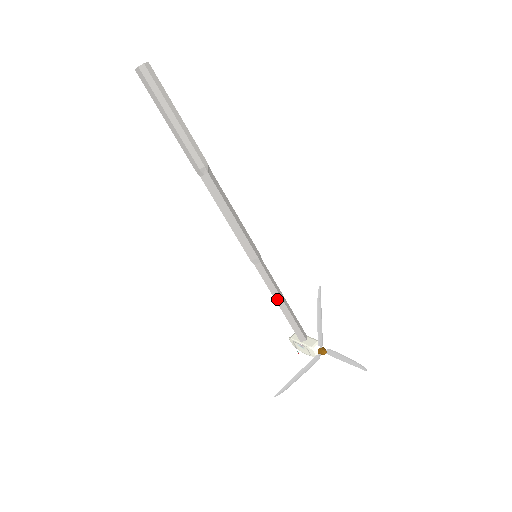
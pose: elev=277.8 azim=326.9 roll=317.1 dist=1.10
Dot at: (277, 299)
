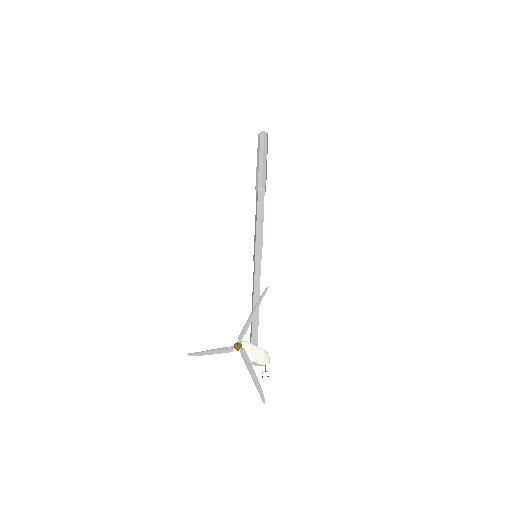
Dot at: (253, 297)
